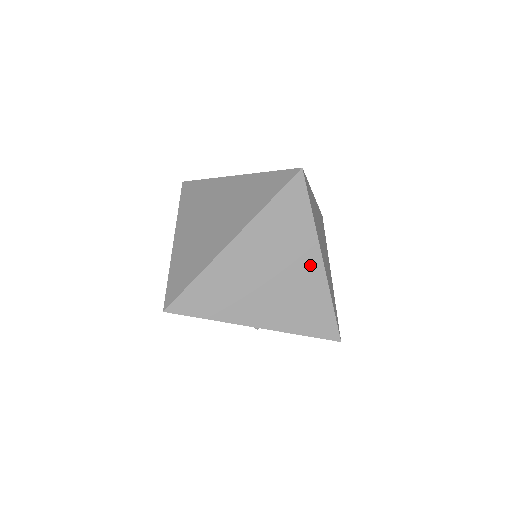
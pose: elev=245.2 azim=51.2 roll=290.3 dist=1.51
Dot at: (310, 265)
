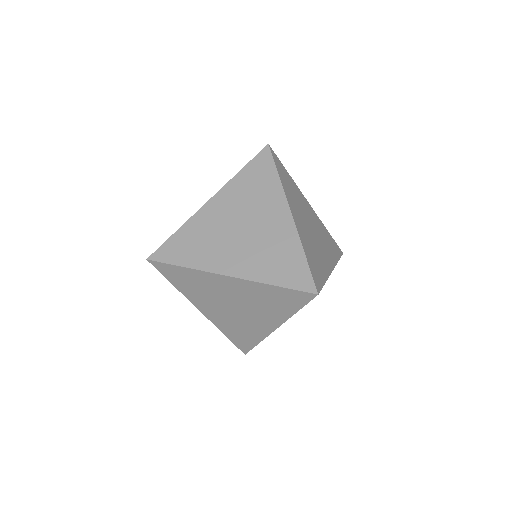
Dot at: (310, 209)
